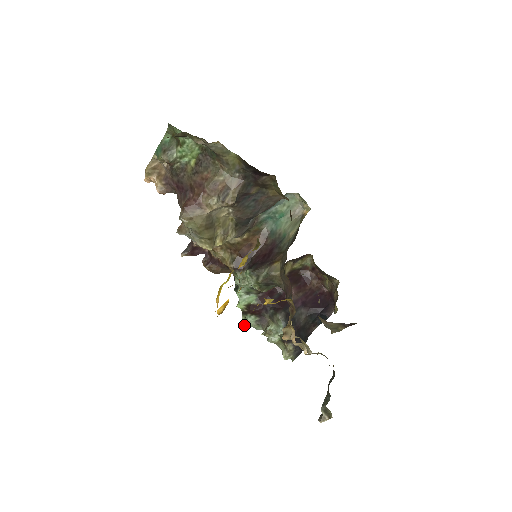
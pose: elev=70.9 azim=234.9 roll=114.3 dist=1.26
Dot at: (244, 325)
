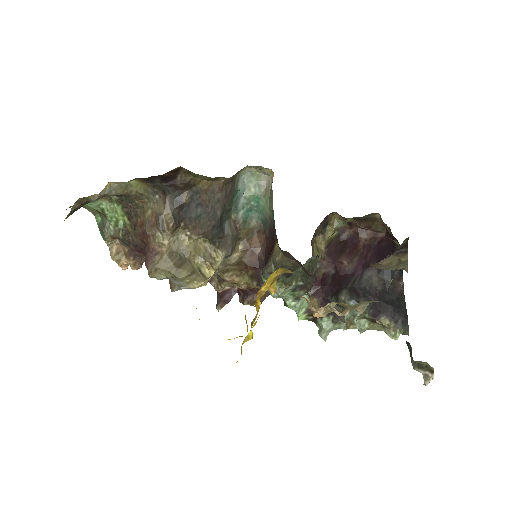
Dot at: (323, 333)
